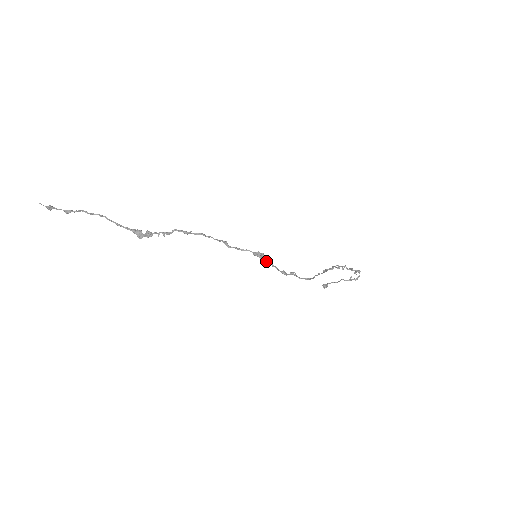
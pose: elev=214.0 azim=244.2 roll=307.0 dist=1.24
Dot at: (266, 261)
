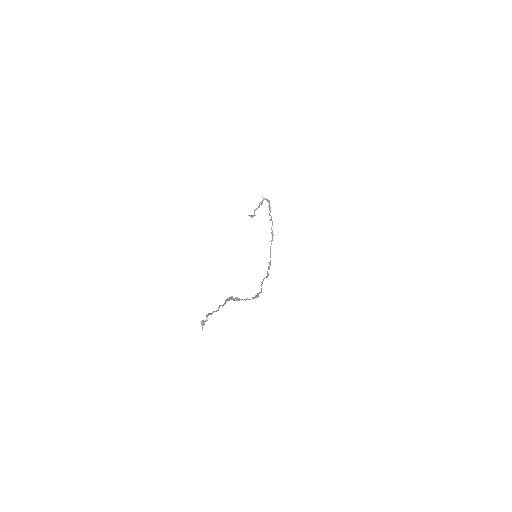
Dot at: occluded
